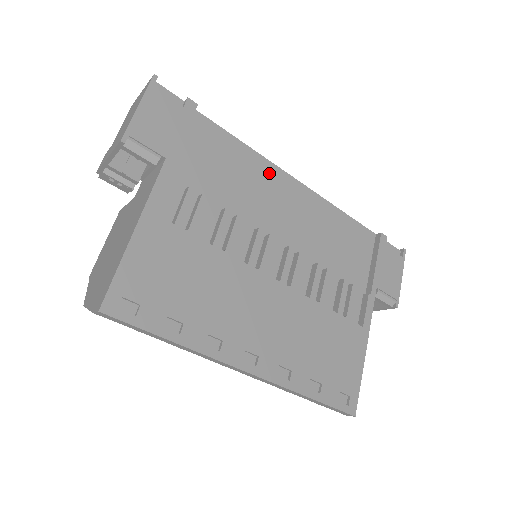
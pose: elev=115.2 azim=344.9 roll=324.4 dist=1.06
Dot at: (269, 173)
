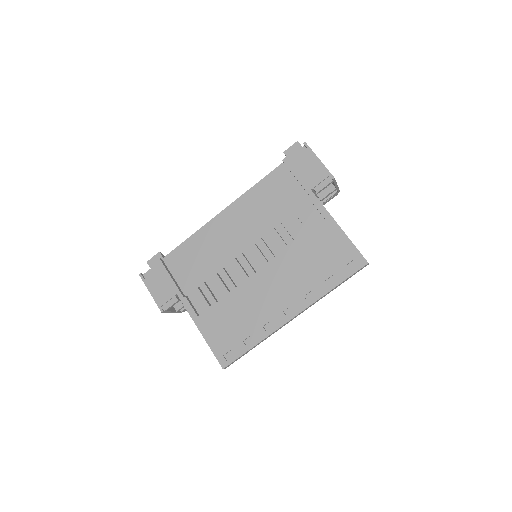
Dot at: (210, 230)
